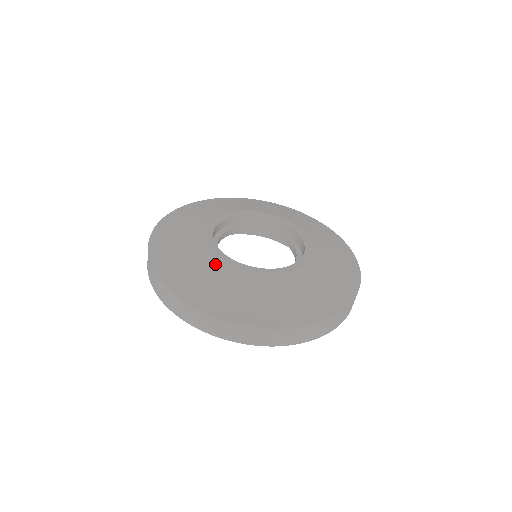
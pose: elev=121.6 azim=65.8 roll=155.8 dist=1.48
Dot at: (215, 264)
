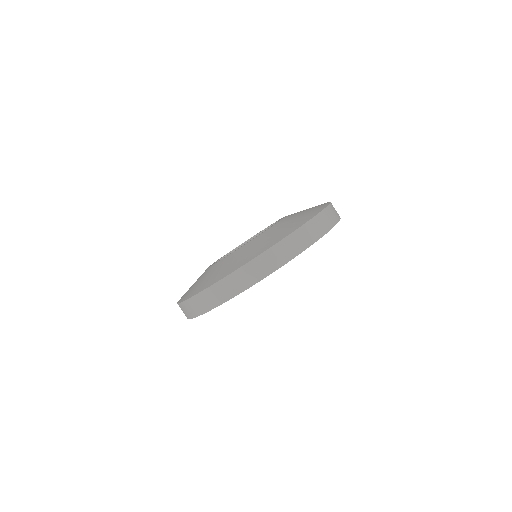
Dot at: occluded
